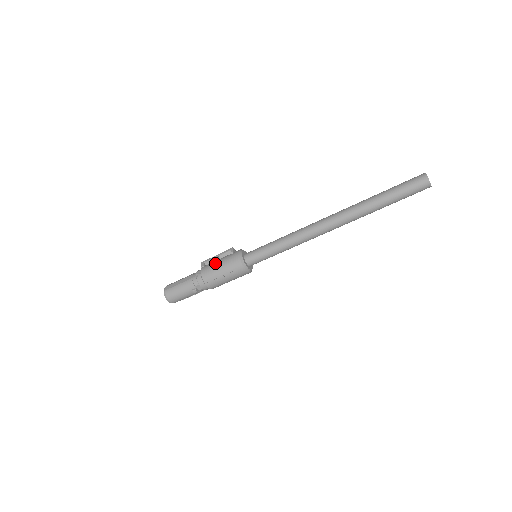
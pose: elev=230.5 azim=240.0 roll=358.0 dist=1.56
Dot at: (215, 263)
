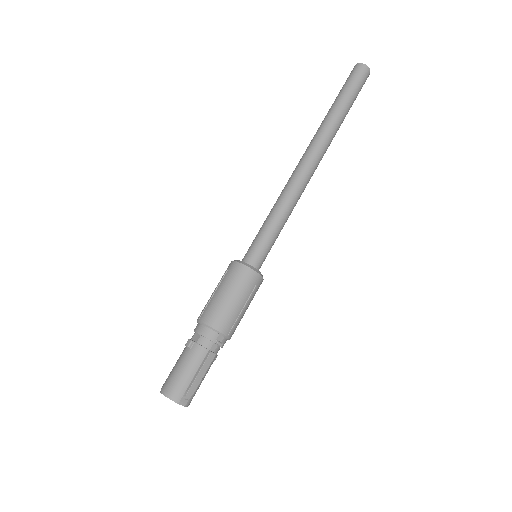
Dot at: occluded
